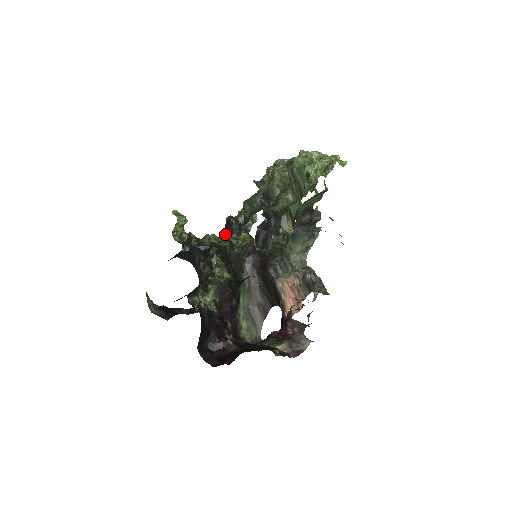
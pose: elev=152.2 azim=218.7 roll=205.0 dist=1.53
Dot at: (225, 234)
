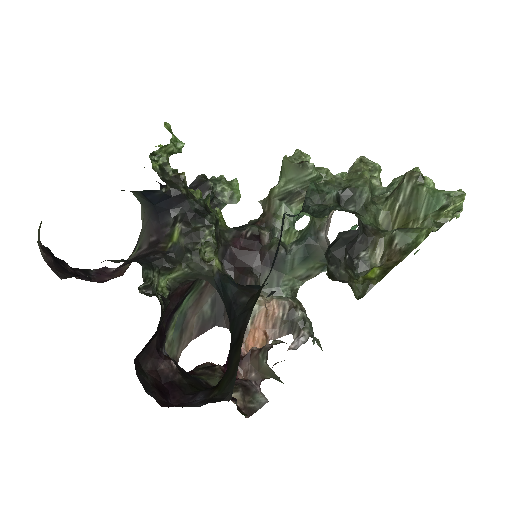
Dot at: (209, 199)
